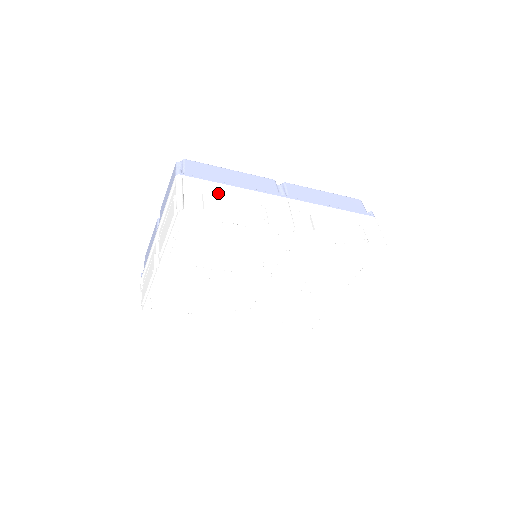
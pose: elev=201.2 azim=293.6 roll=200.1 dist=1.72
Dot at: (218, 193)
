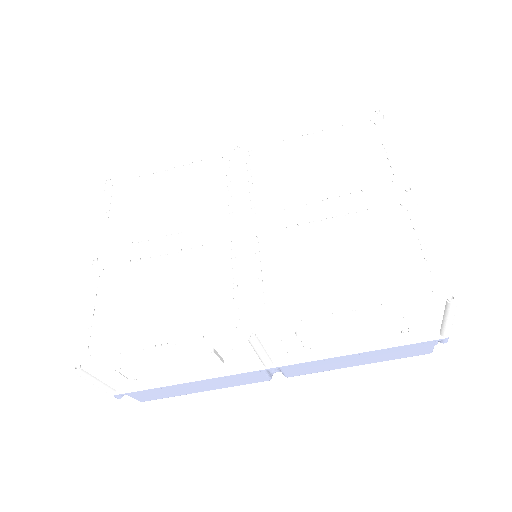
Dot at: occluded
